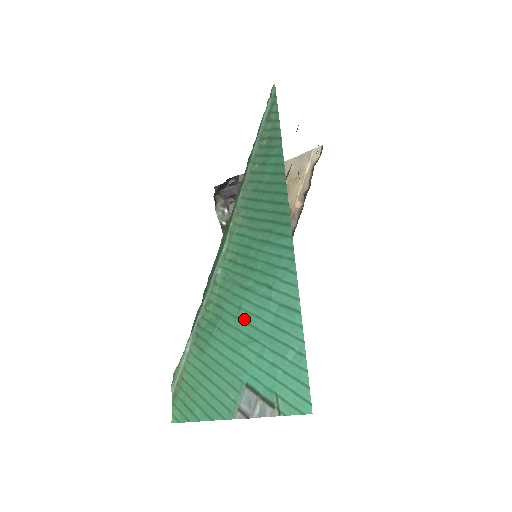
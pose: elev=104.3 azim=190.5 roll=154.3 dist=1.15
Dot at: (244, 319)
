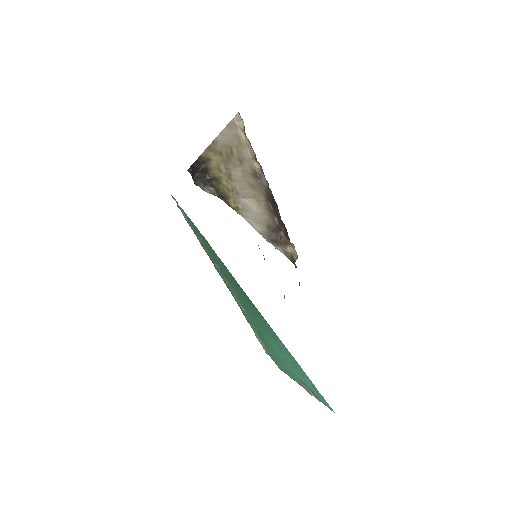
Dot at: occluded
